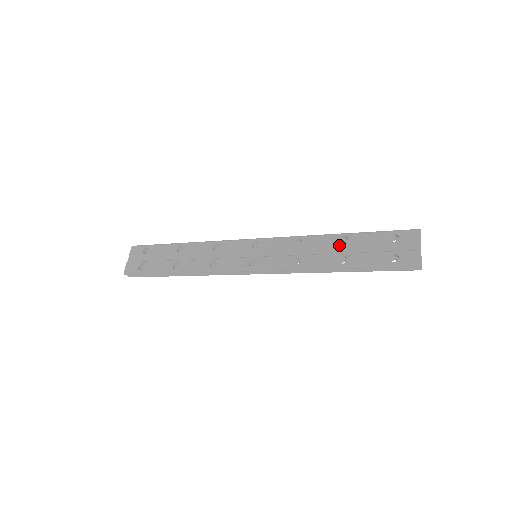
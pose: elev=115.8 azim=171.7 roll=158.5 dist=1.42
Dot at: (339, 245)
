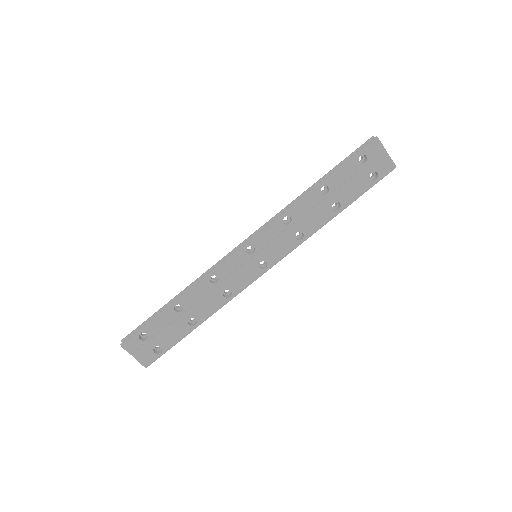
Dot at: (324, 197)
